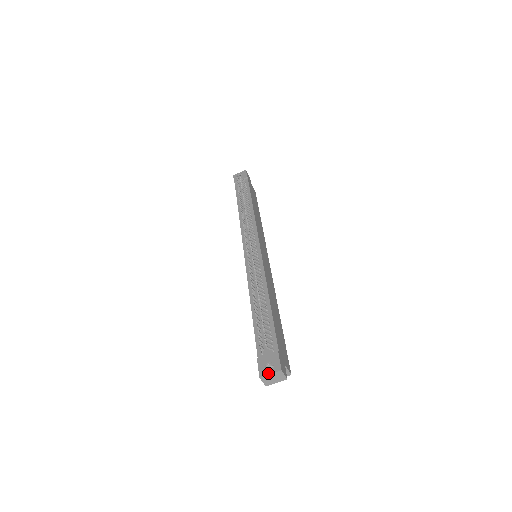
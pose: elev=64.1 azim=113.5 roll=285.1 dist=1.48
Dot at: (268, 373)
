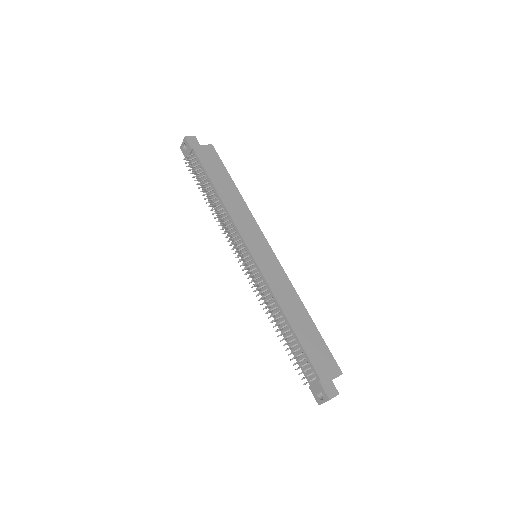
Dot at: (322, 402)
